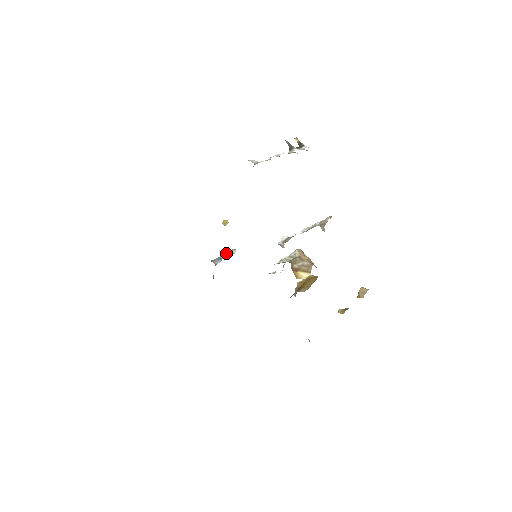
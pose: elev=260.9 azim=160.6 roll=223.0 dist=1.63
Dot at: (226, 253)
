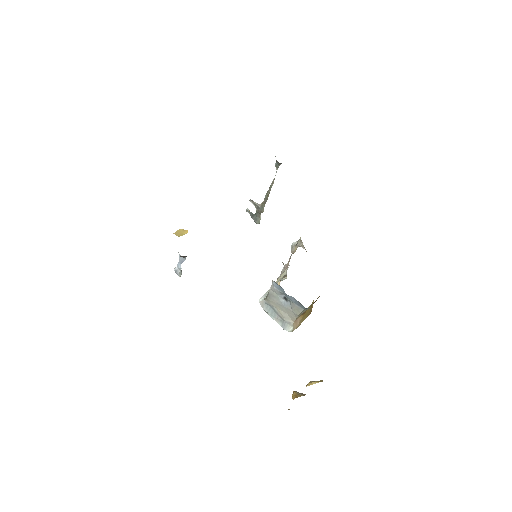
Dot at: occluded
